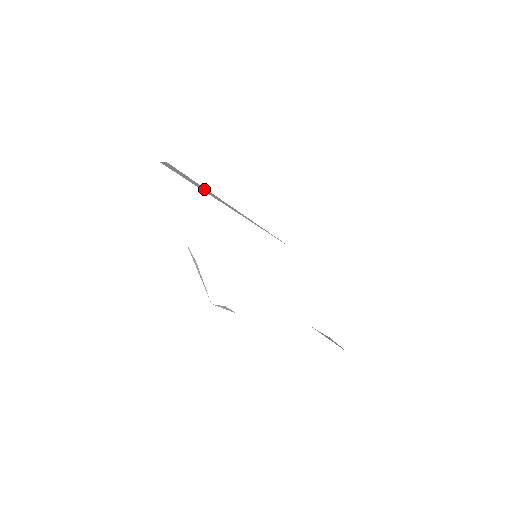
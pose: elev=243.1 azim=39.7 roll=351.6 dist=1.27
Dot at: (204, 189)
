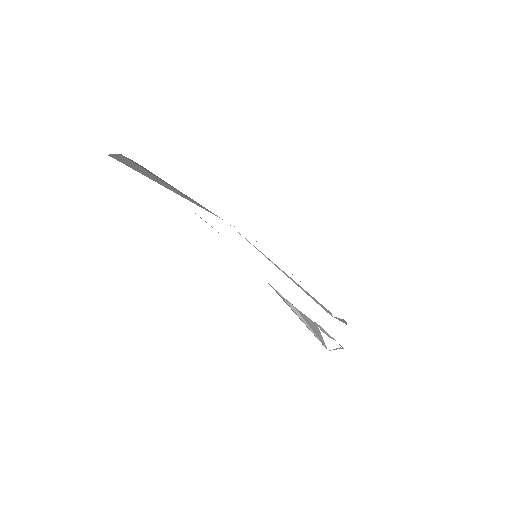
Dot at: (156, 179)
